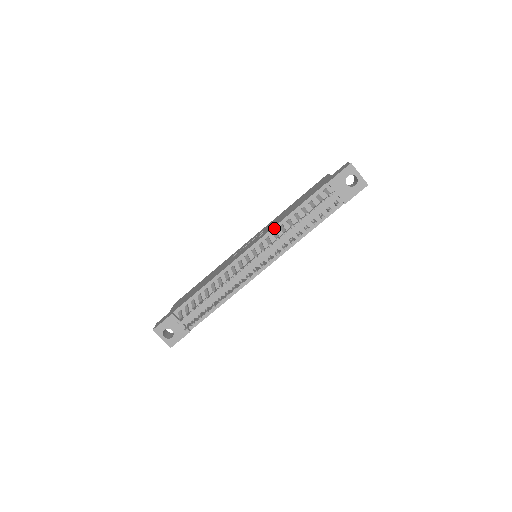
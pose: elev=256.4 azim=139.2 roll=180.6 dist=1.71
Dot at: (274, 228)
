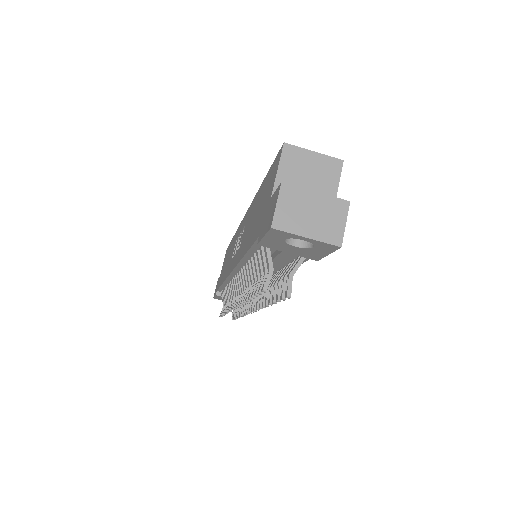
Dot at: (239, 264)
